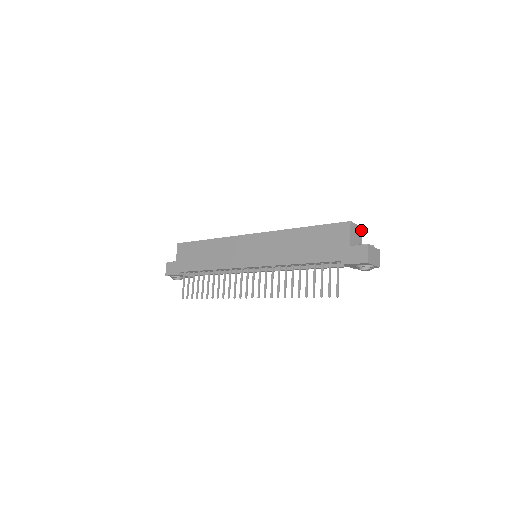
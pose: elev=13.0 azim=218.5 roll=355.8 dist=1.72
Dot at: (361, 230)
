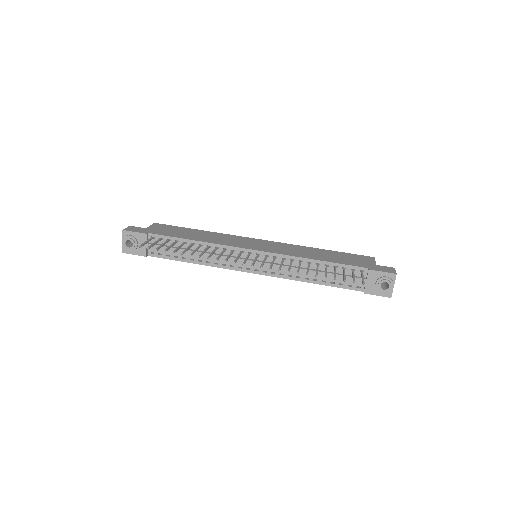
Dot at: occluded
